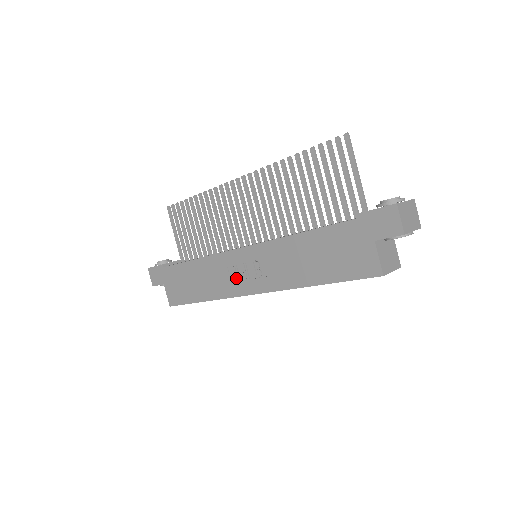
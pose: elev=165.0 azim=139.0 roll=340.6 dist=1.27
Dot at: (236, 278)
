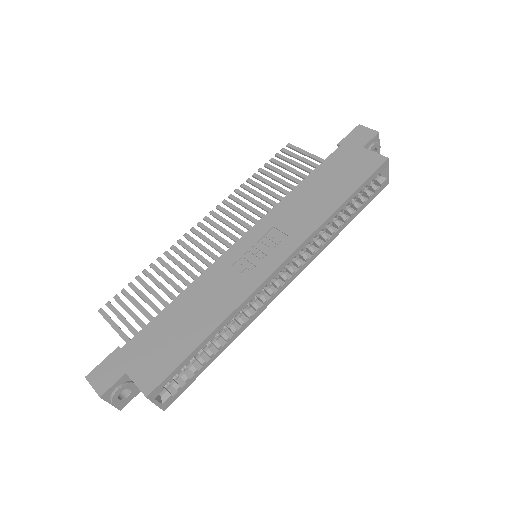
Dot at: (250, 266)
